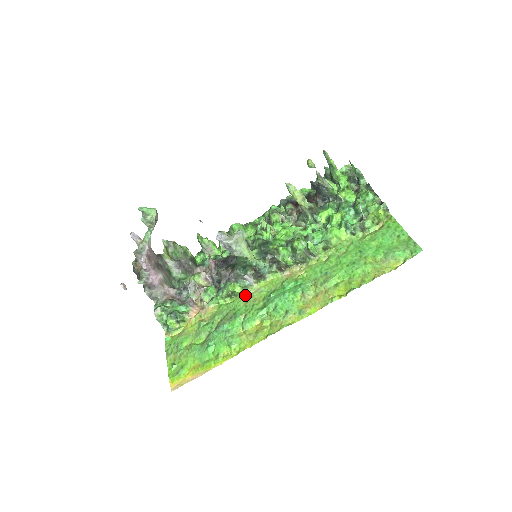
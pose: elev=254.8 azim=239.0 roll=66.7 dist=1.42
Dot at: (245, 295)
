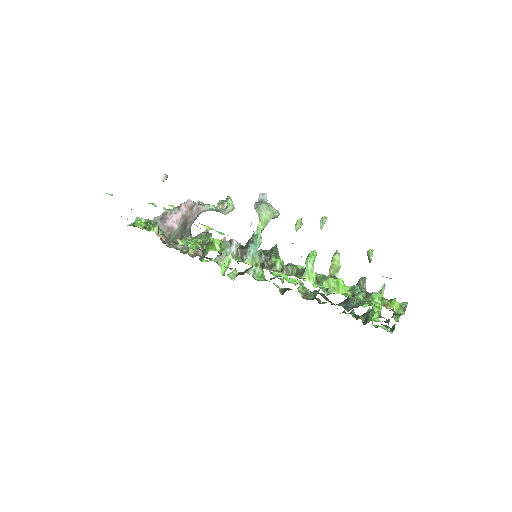
Dot at: (215, 249)
